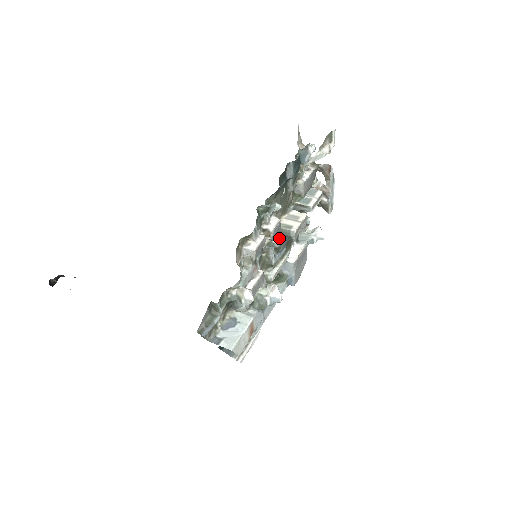
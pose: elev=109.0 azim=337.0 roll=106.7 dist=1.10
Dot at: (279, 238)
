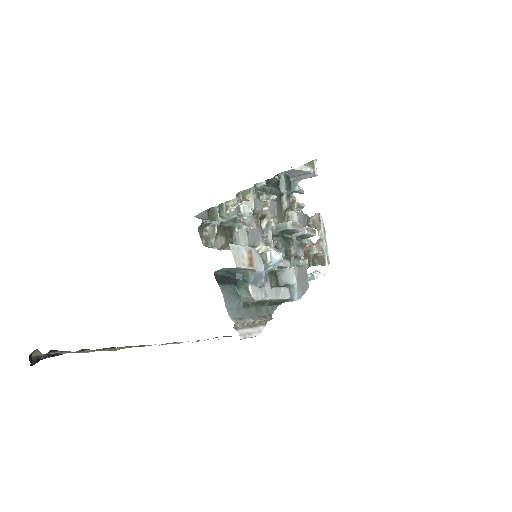
Dot at: (277, 237)
